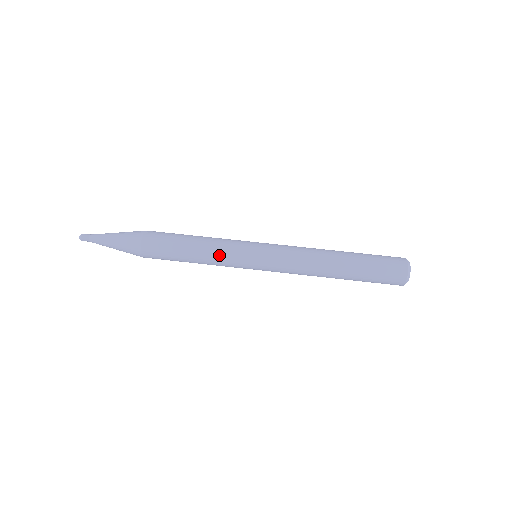
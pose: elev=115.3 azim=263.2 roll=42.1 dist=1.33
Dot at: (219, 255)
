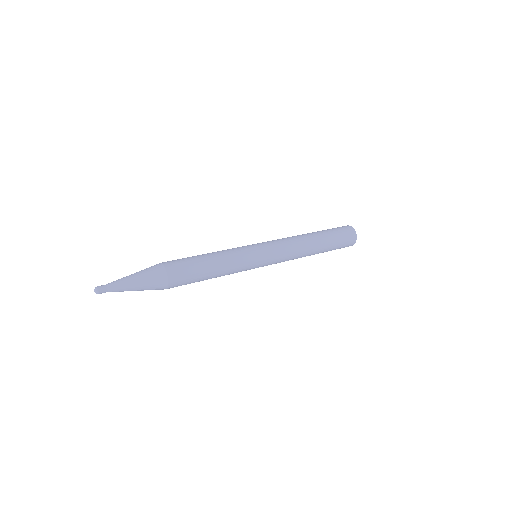
Dot at: (236, 266)
